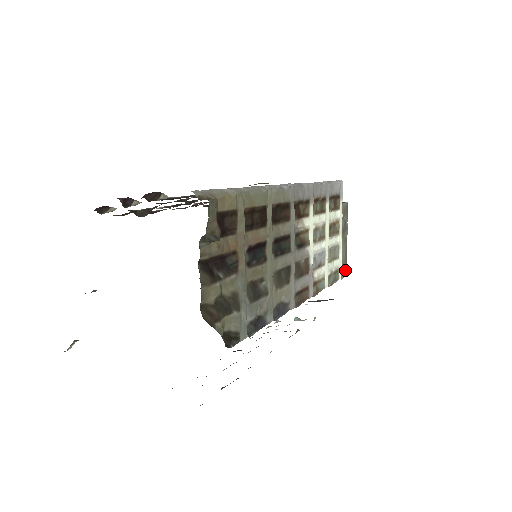
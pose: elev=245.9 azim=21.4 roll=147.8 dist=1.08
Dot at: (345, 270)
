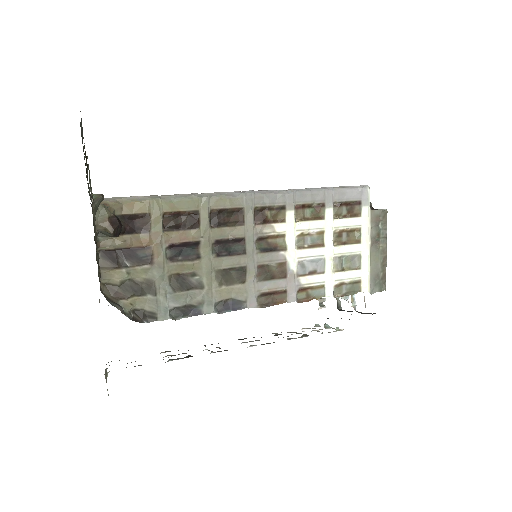
Dot at: (382, 284)
